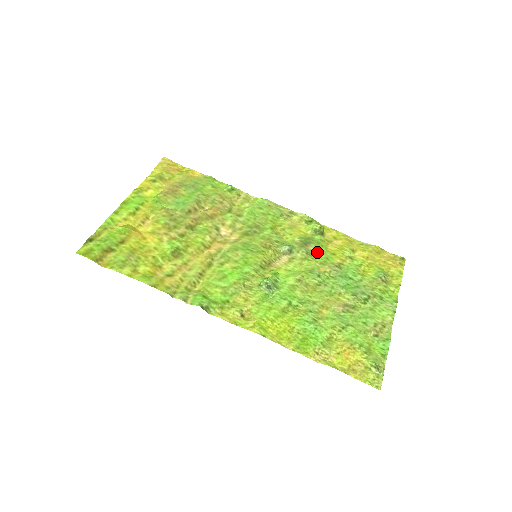
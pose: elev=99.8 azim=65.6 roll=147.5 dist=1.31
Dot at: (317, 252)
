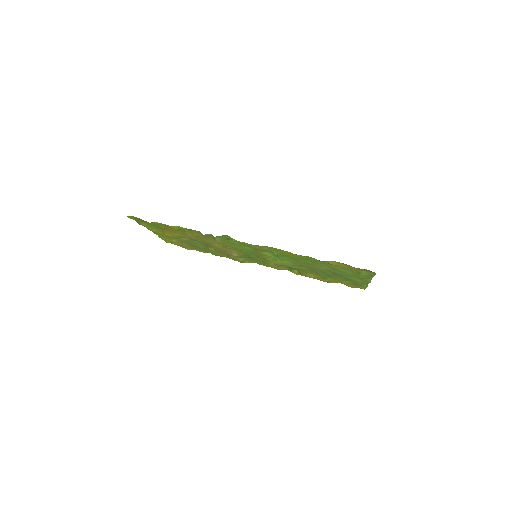
Dot at: (299, 269)
